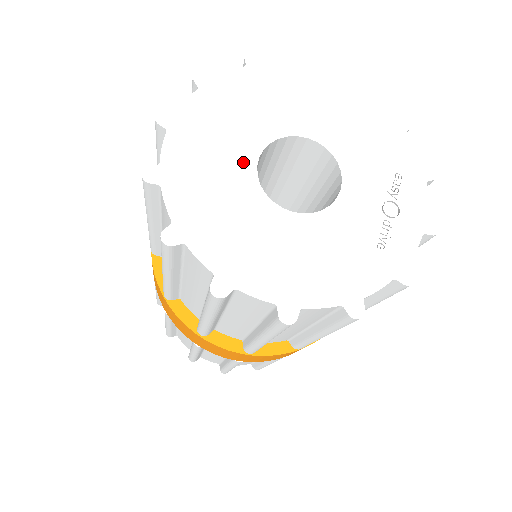
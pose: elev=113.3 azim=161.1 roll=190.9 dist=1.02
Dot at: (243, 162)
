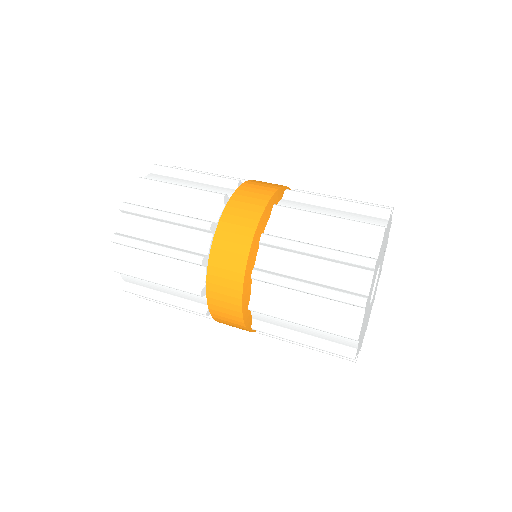
Dot at: occluded
